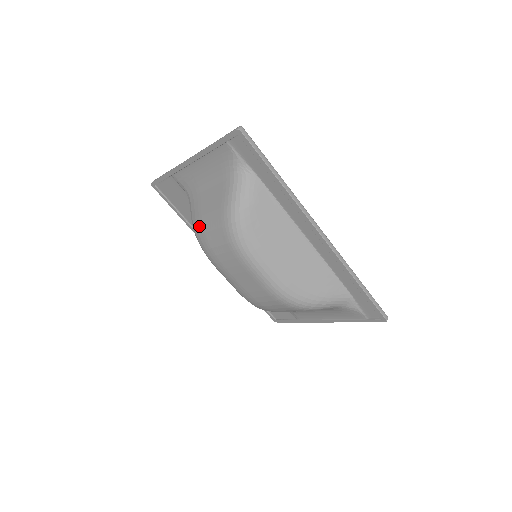
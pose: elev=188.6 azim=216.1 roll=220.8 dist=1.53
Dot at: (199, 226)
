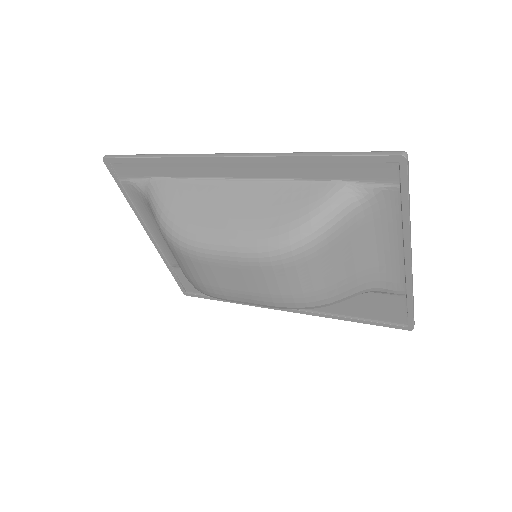
Dot at: occluded
